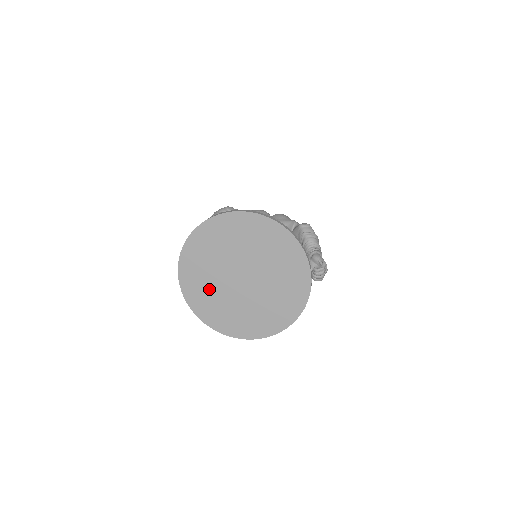
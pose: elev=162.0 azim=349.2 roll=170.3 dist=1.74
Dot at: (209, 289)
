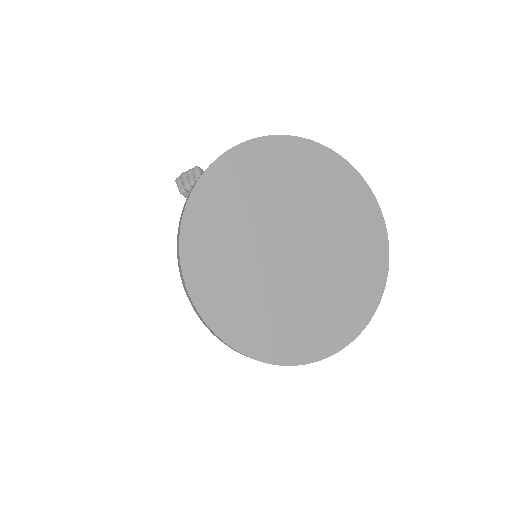
Dot at: (241, 213)
